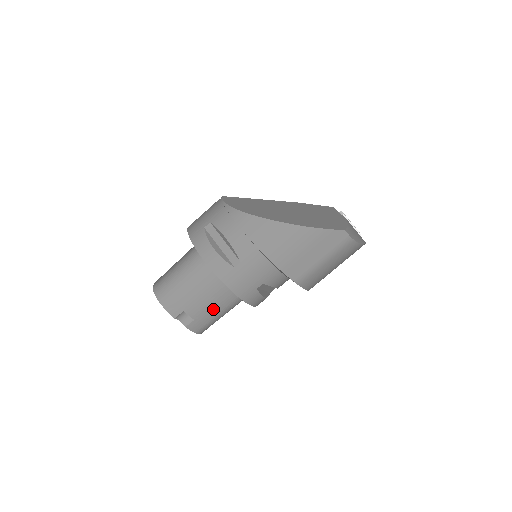
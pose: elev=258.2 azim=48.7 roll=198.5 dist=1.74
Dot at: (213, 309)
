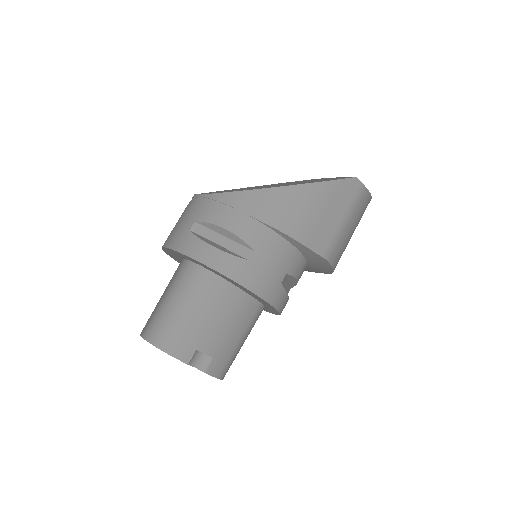
Dot at: (232, 335)
